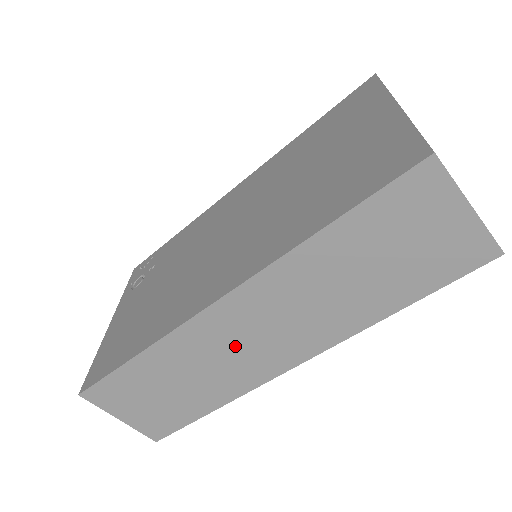
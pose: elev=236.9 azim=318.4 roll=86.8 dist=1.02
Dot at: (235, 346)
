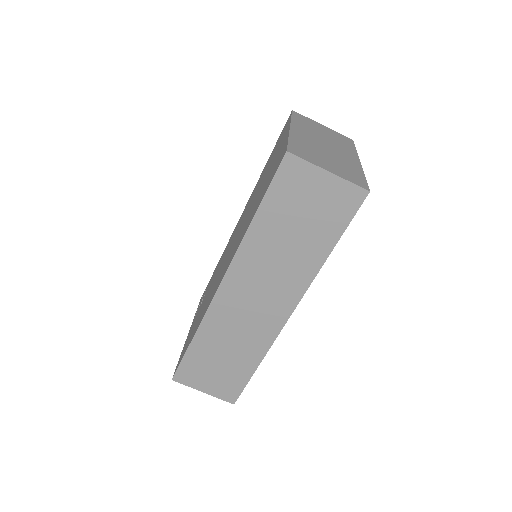
Dot at: (246, 313)
